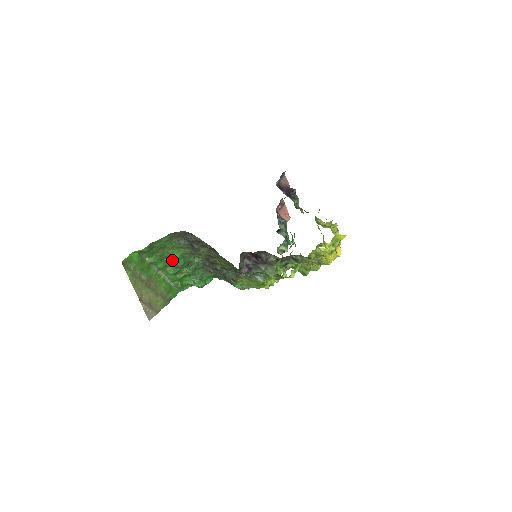
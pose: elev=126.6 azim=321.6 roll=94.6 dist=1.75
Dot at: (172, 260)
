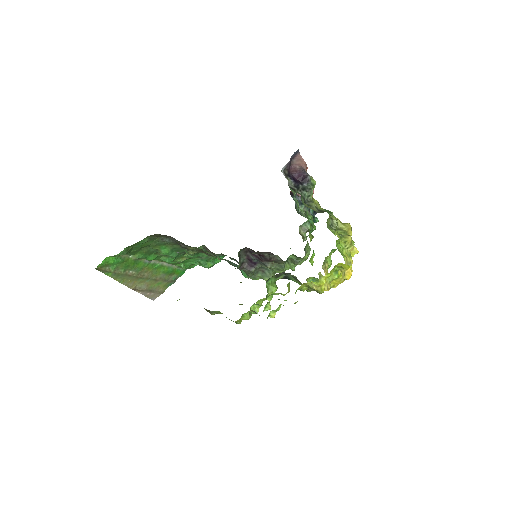
Dot at: occluded
